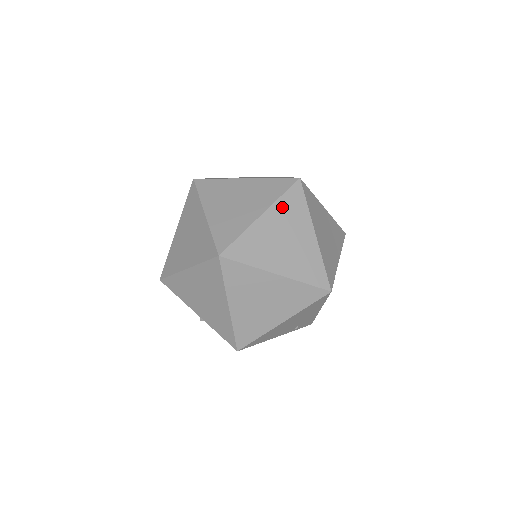
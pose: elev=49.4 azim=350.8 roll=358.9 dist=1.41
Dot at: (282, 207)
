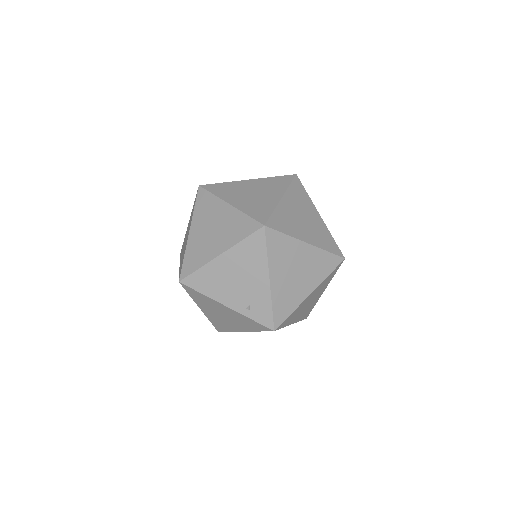
Dot at: (268, 181)
